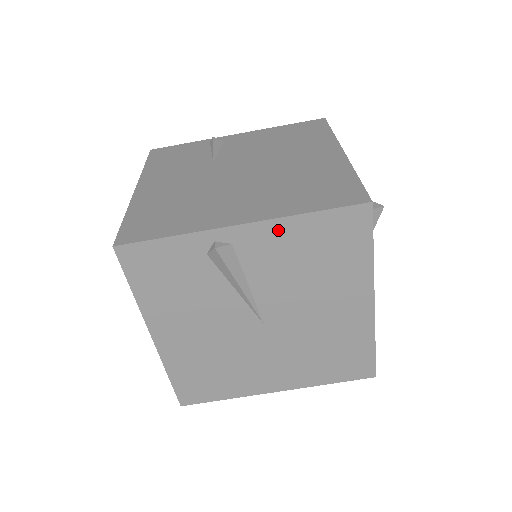
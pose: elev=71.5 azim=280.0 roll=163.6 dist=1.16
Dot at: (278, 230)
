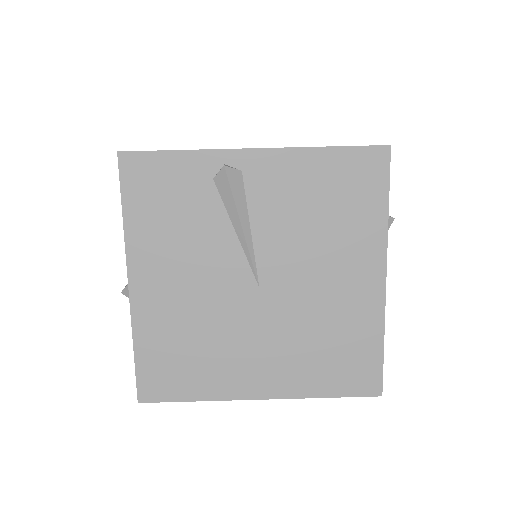
Dot at: (292, 162)
